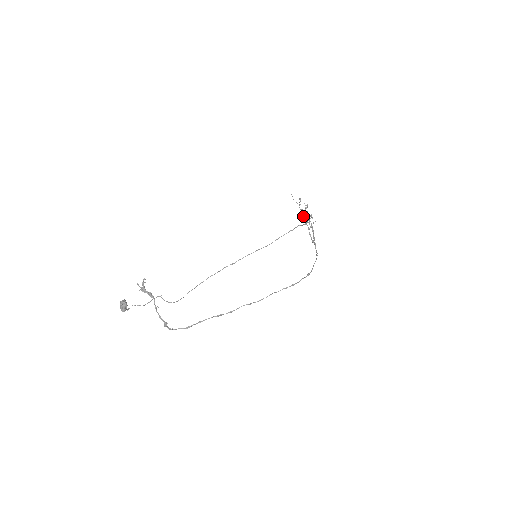
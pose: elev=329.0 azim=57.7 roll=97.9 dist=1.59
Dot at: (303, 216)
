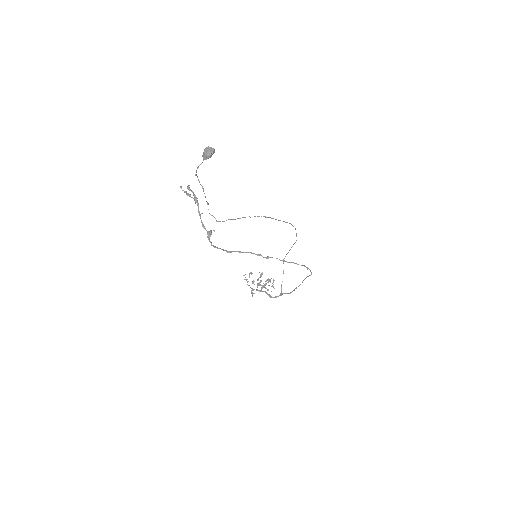
Dot at: (251, 292)
